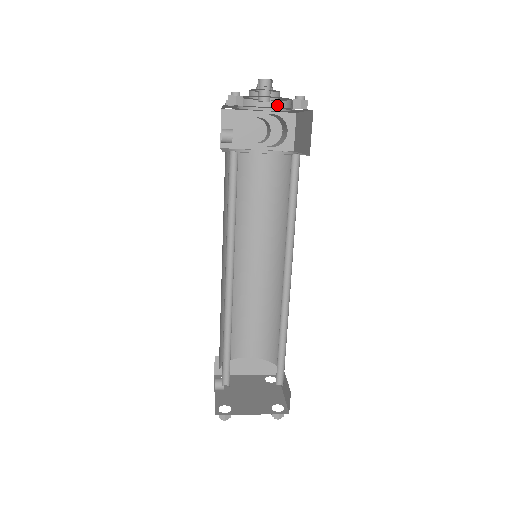
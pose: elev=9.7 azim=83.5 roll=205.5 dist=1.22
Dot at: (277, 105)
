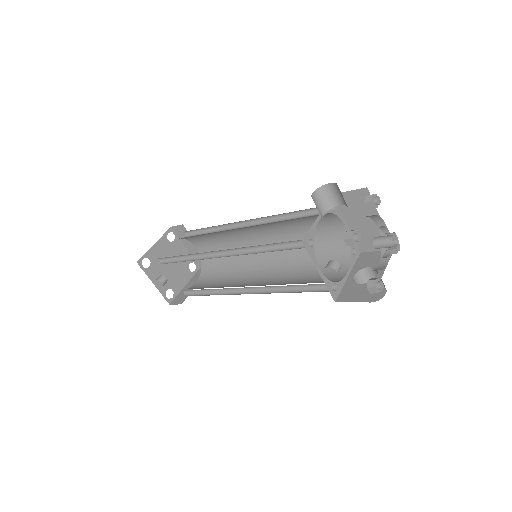
Dot at: (372, 216)
